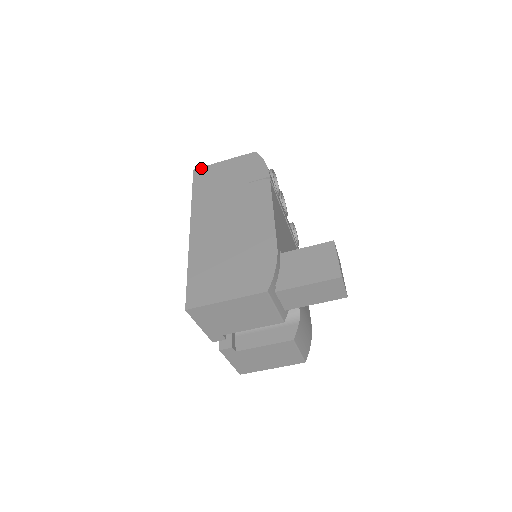
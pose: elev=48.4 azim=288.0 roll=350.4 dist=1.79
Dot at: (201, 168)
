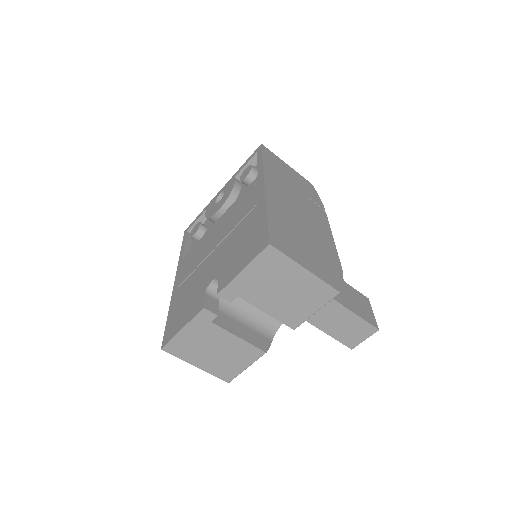
Dot at: occluded
